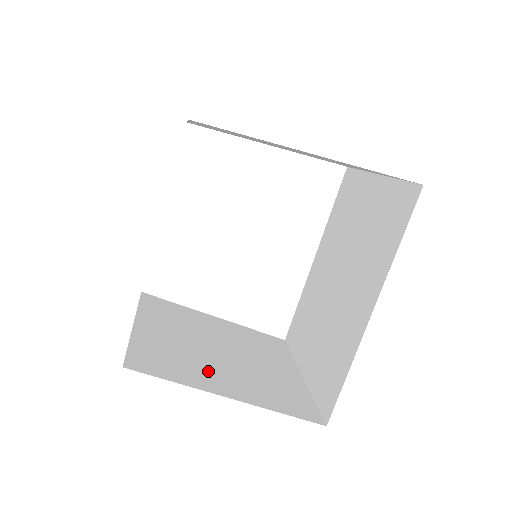
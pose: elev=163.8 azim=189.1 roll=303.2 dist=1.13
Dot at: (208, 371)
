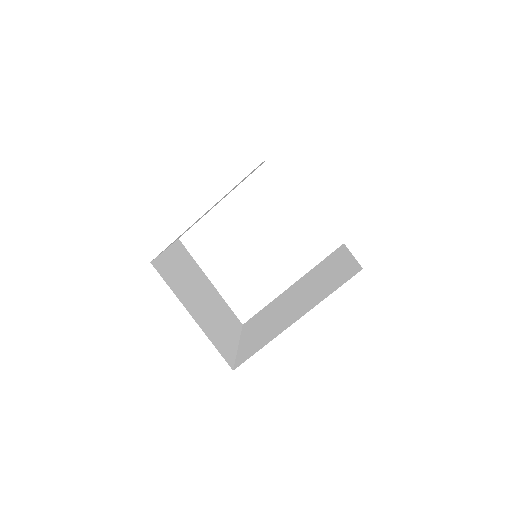
Dot at: (189, 299)
